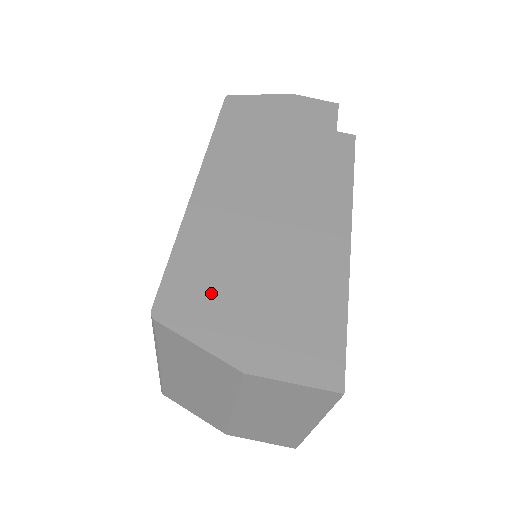
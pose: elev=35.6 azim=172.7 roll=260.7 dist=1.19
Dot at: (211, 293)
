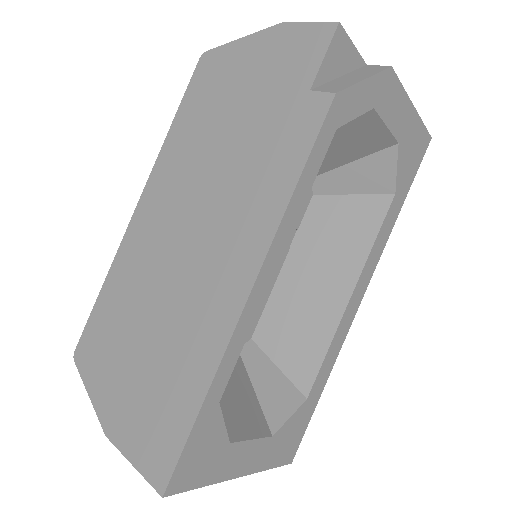
Dot at: (110, 345)
